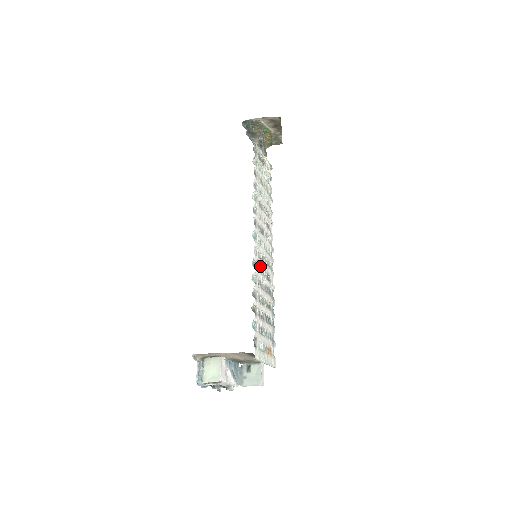
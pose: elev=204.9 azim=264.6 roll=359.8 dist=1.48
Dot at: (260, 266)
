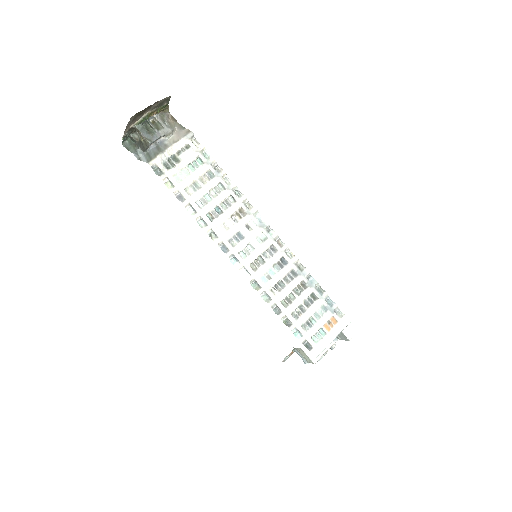
Dot at: (263, 274)
